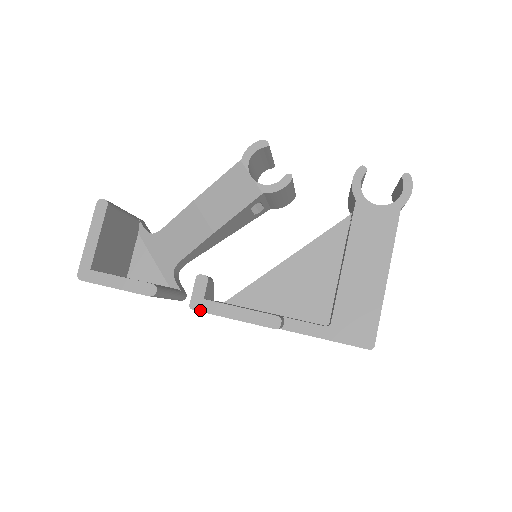
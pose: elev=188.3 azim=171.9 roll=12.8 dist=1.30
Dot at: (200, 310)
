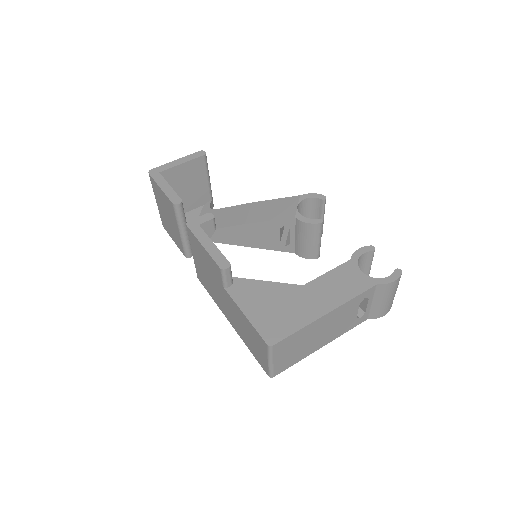
Dot at: (190, 228)
